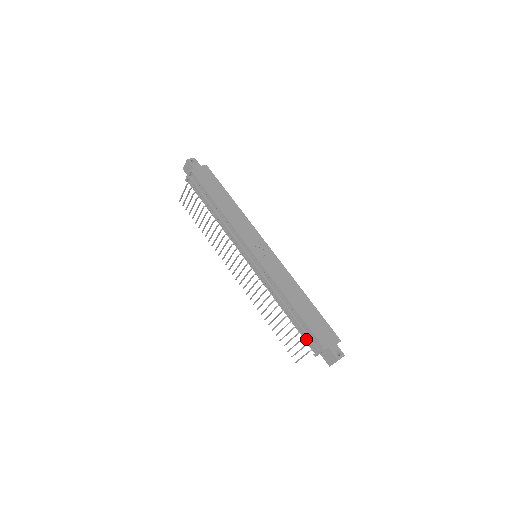
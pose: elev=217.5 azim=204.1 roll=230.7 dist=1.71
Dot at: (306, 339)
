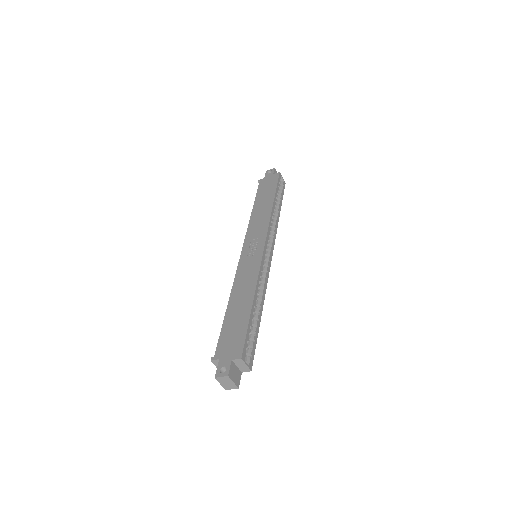
Dot at: occluded
